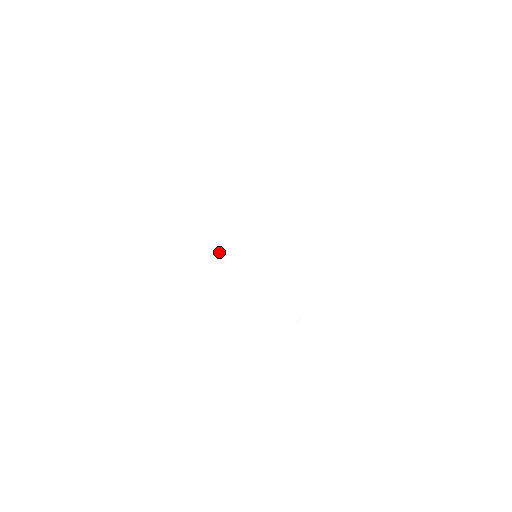
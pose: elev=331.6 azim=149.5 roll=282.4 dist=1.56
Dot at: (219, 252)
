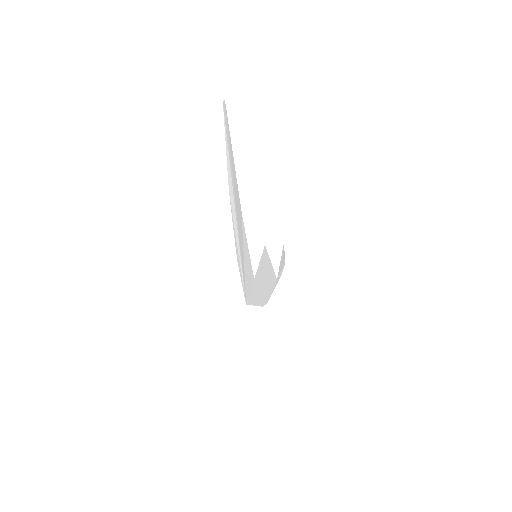
Dot at: (243, 285)
